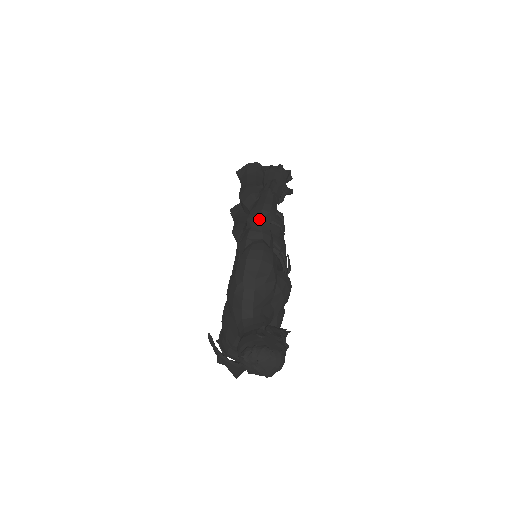
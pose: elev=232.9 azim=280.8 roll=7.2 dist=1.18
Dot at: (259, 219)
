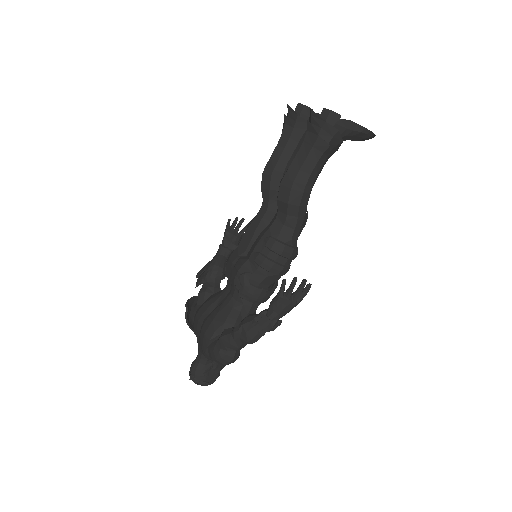
Dot at: (242, 341)
